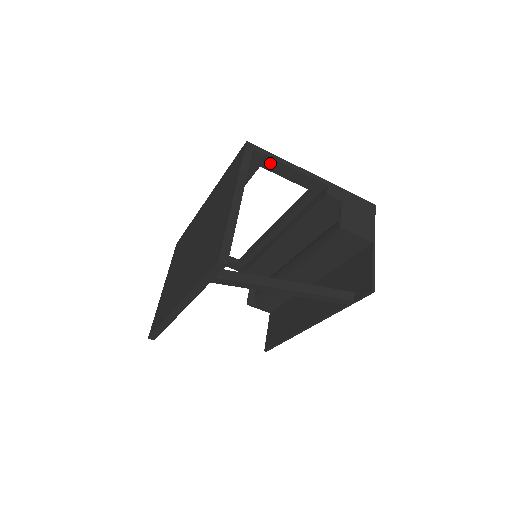
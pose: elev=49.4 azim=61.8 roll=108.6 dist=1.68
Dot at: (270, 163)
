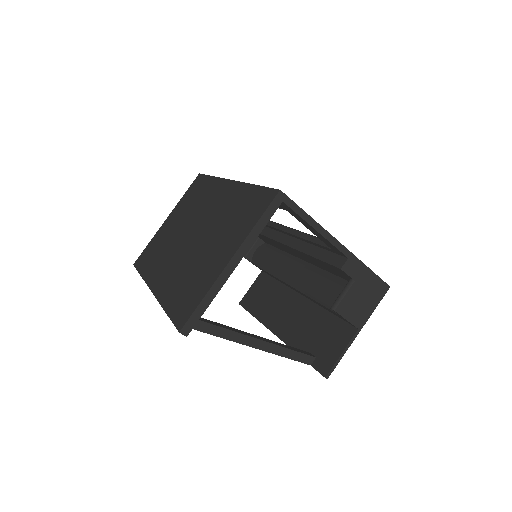
Dot at: (297, 216)
